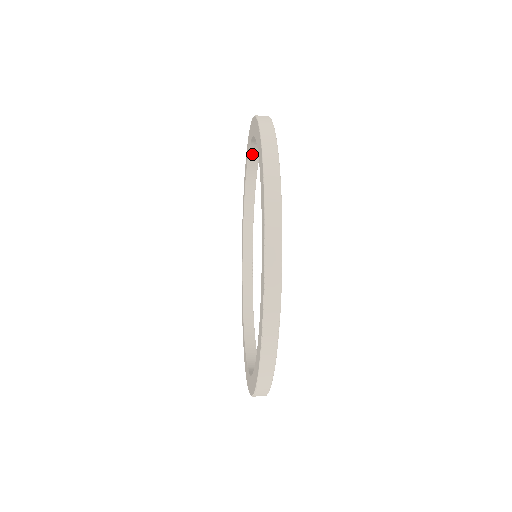
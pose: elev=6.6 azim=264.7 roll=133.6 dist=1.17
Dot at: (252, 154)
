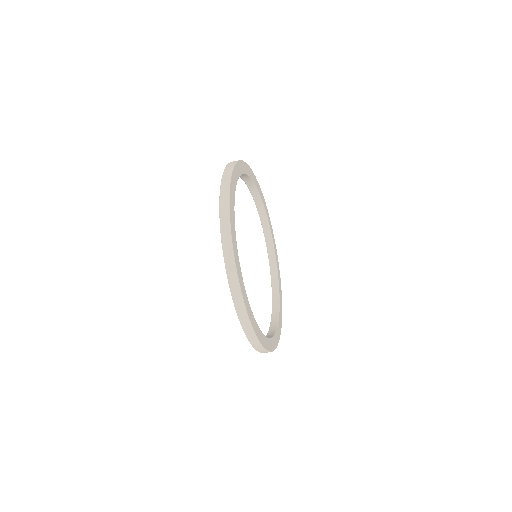
Dot at: (244, 178)
